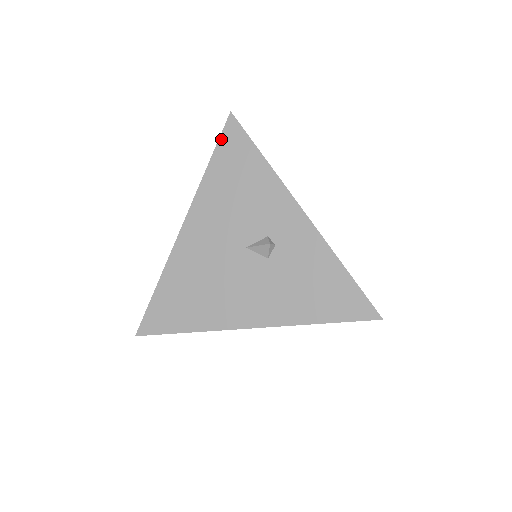
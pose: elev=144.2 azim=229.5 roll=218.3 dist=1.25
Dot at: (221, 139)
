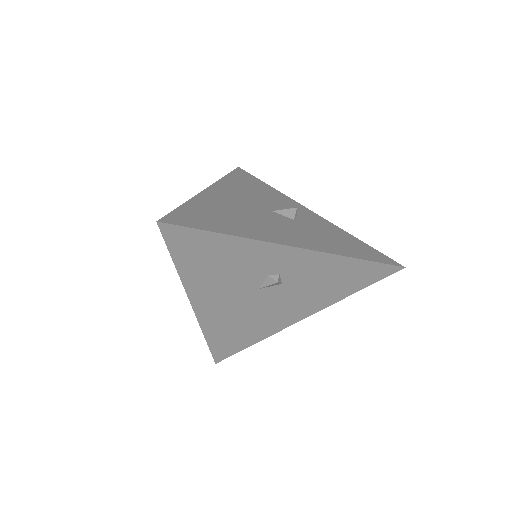
Dot at: (234, 171)
